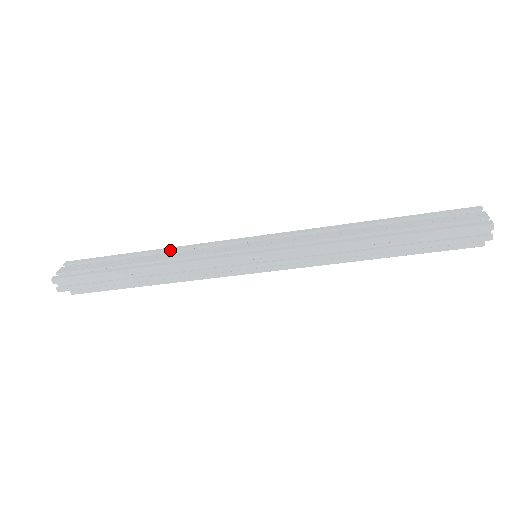
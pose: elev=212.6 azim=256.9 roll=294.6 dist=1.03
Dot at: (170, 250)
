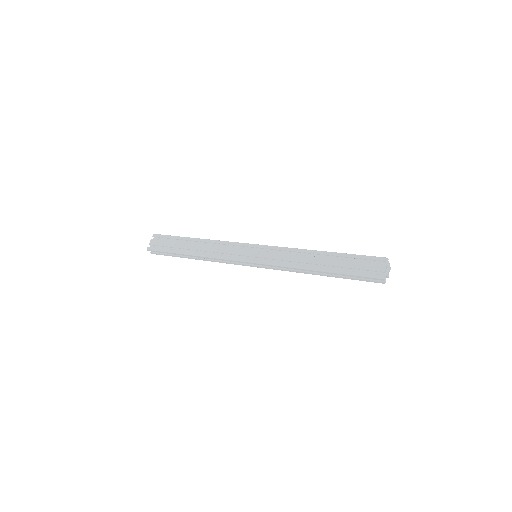
Dot at: (209, 242)
